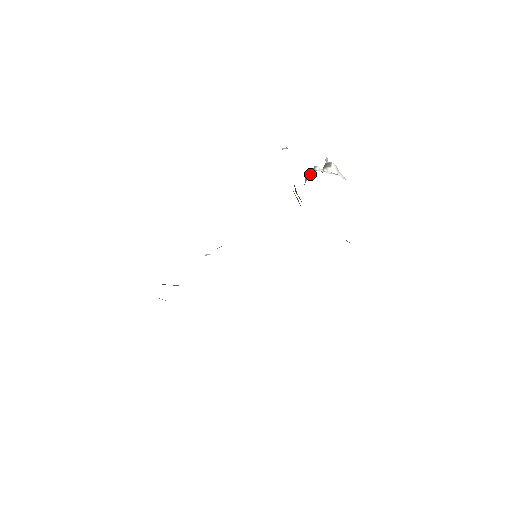
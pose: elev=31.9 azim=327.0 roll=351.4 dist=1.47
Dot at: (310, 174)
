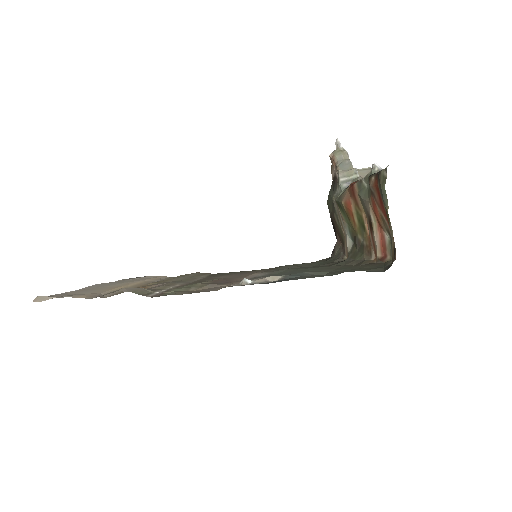
Dot at: (350, 177)
